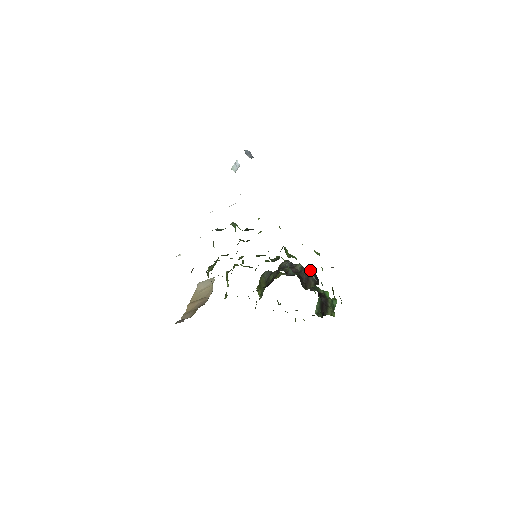
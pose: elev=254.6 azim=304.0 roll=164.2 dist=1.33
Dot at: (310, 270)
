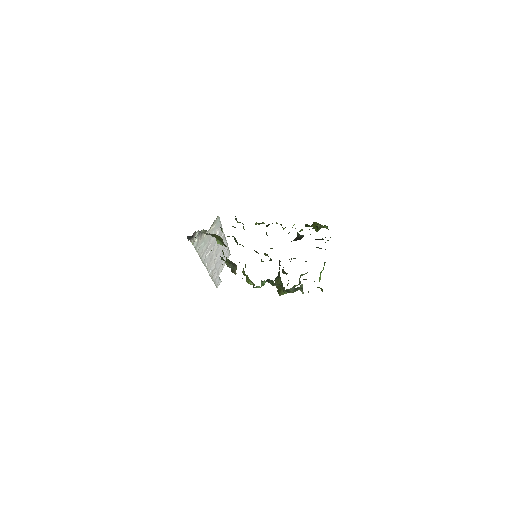
Dot at: occluded
